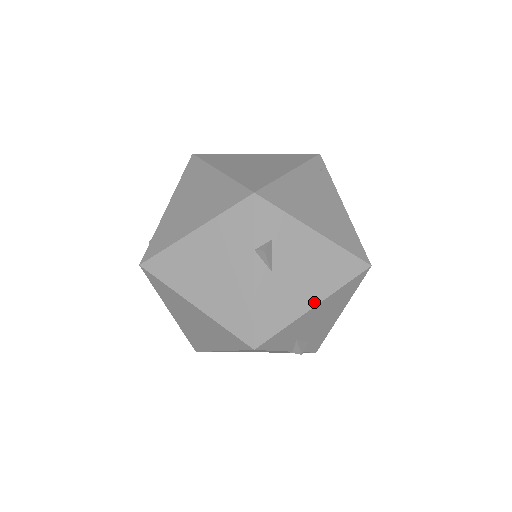
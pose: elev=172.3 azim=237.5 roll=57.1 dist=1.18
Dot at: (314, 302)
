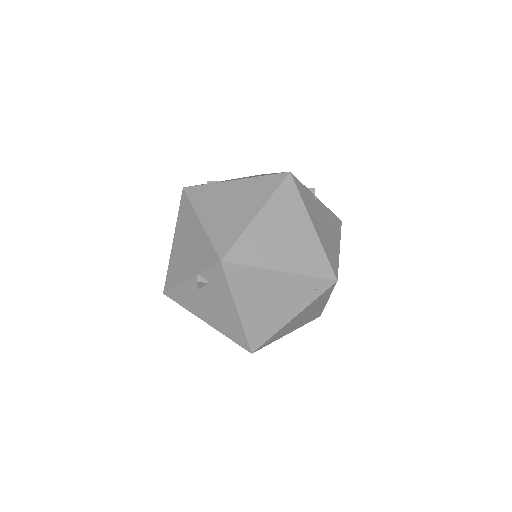
Dot at: (207, 321)
